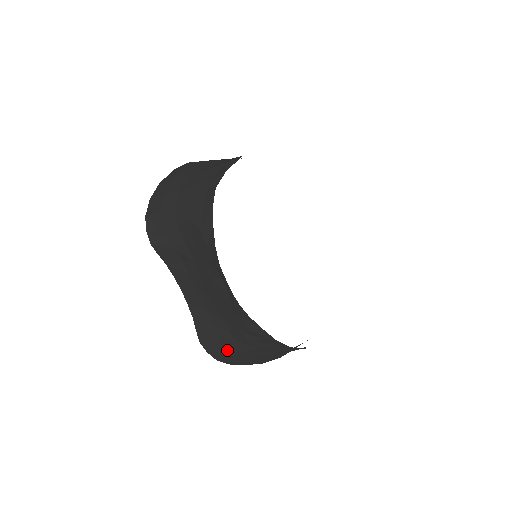
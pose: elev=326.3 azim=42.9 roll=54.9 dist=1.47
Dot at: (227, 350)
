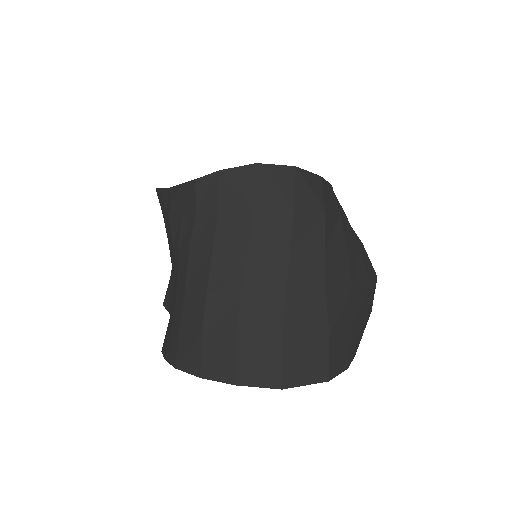
Dot at: (177, 318)
